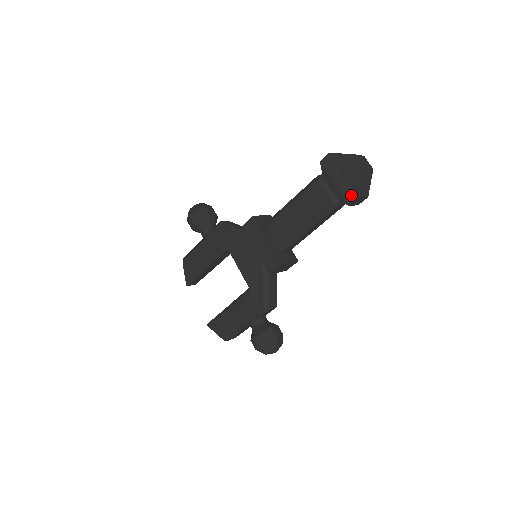
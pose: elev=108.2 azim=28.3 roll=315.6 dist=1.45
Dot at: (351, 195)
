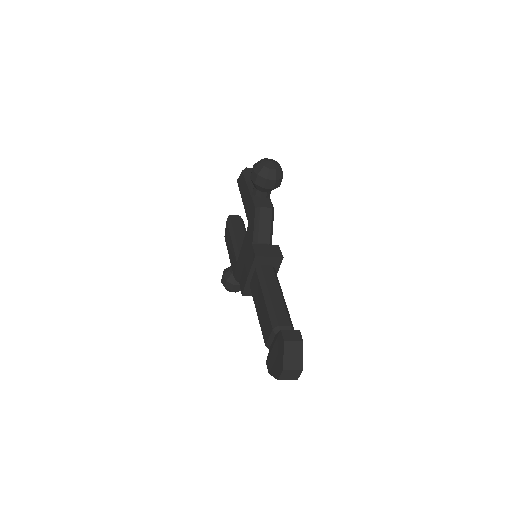
Dot at: (269, 365)
